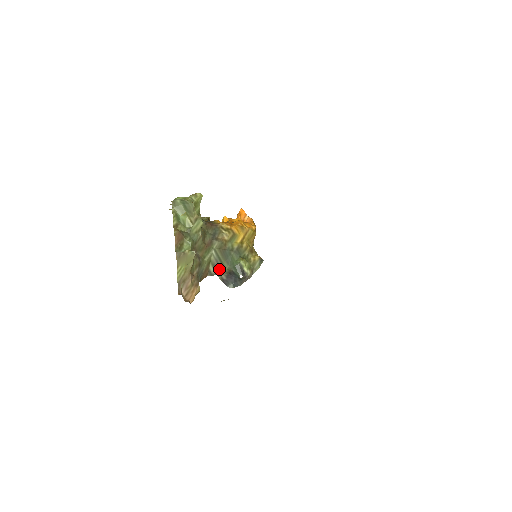
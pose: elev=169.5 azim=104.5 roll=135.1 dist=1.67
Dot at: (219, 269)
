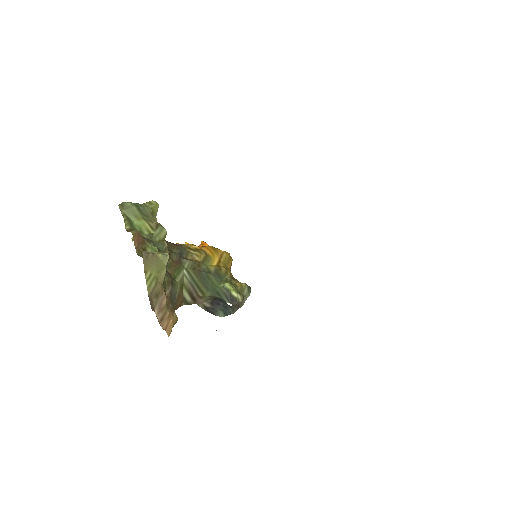
Dot at: (197, 296)
